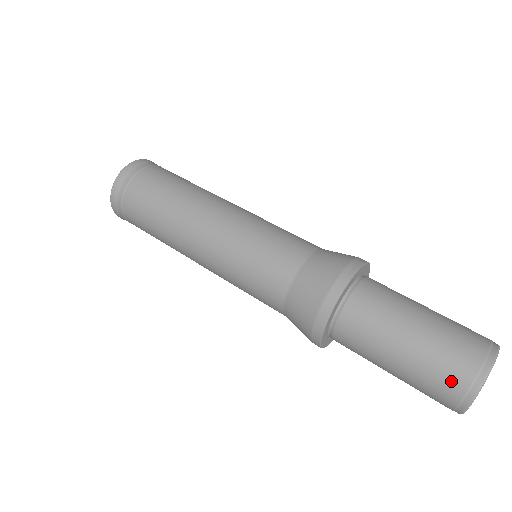
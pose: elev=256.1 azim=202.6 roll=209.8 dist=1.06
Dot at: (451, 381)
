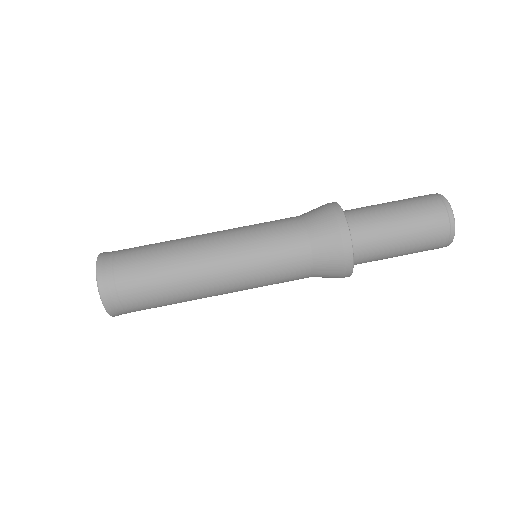
Dot at: (438, 241)
